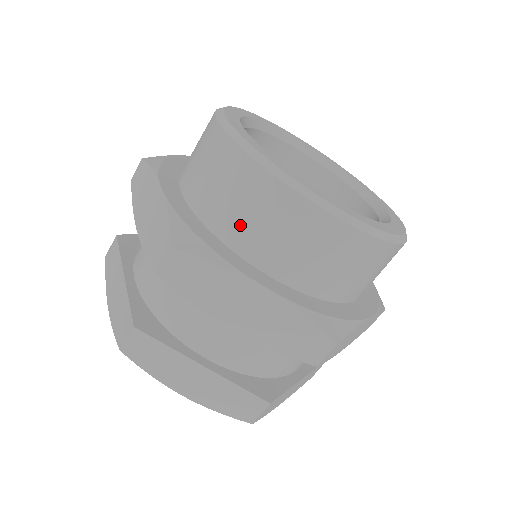
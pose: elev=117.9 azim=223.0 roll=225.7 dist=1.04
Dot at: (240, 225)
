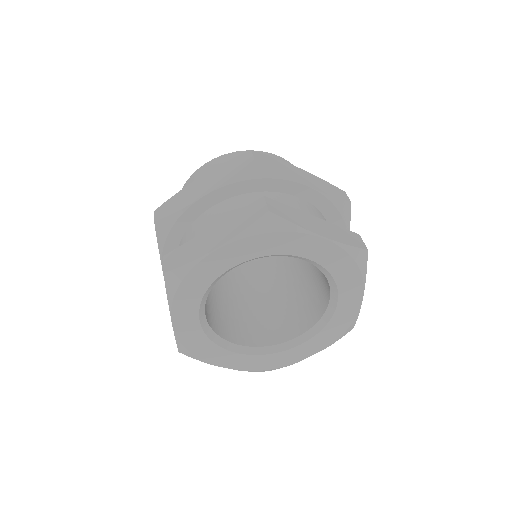
Dot at: occluded
